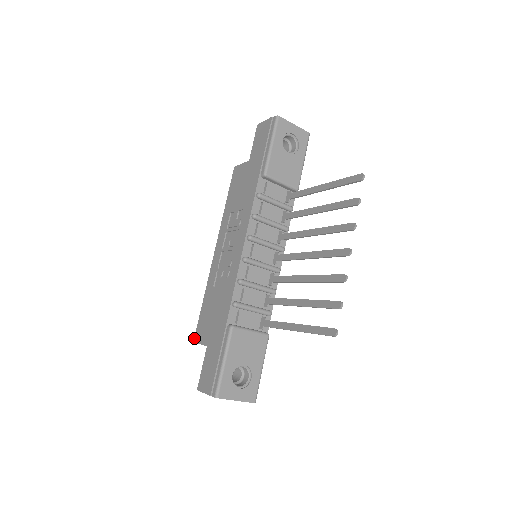
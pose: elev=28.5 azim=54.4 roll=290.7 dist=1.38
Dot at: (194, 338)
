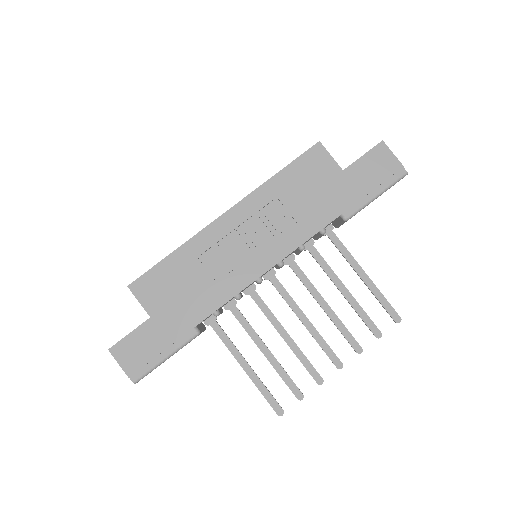
Dot at: (132, 283)
